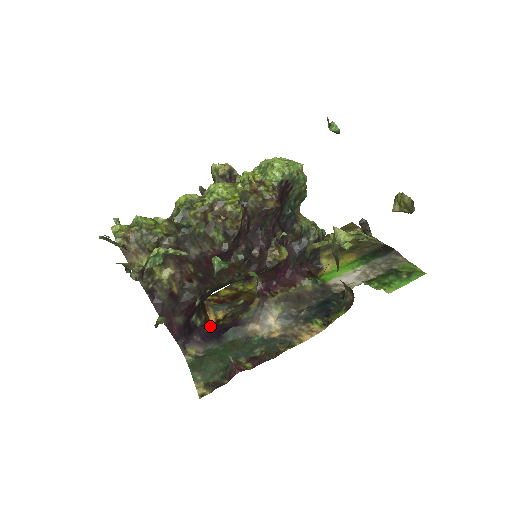
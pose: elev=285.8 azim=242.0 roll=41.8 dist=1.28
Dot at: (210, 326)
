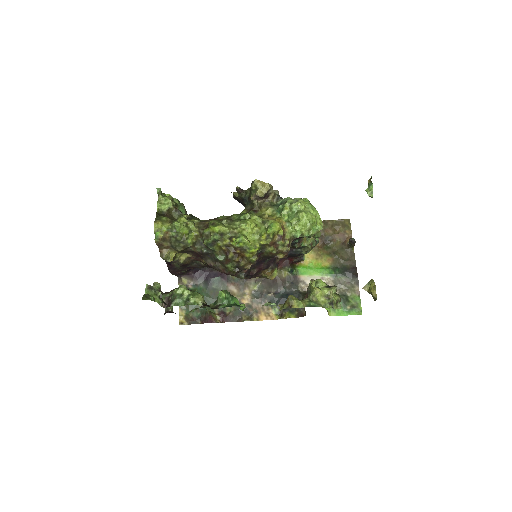
Dot at: occluded
